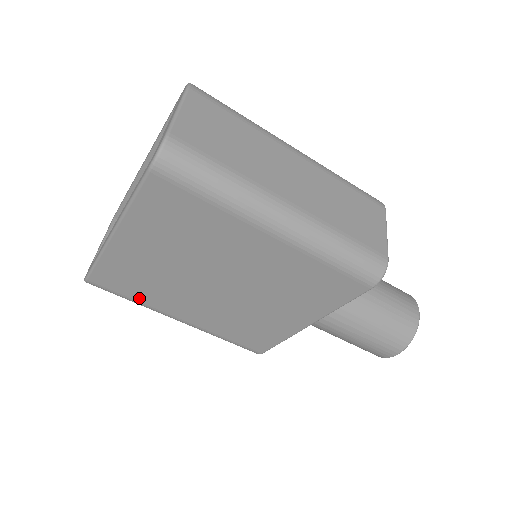
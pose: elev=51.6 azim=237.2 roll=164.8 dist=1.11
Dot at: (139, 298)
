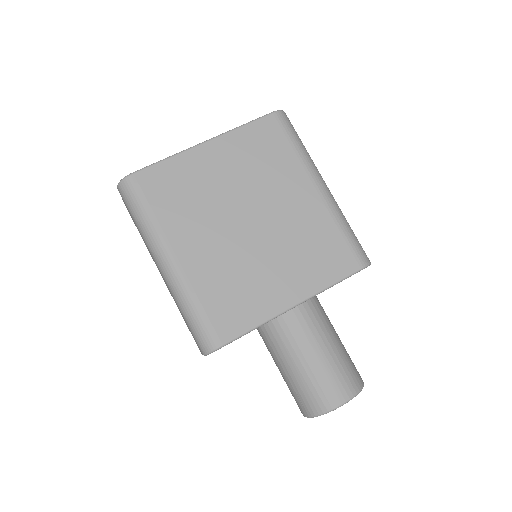
Dot at: (161, 213)
